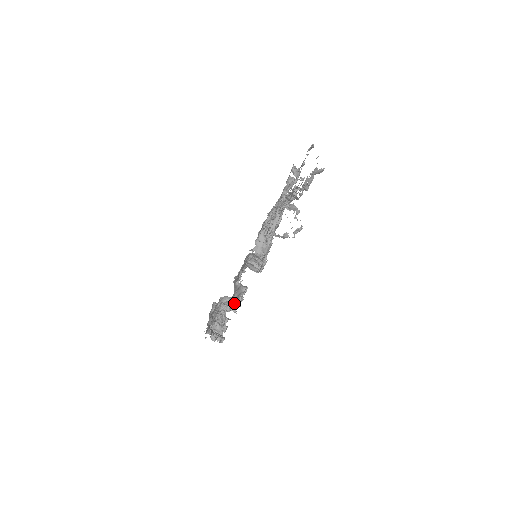
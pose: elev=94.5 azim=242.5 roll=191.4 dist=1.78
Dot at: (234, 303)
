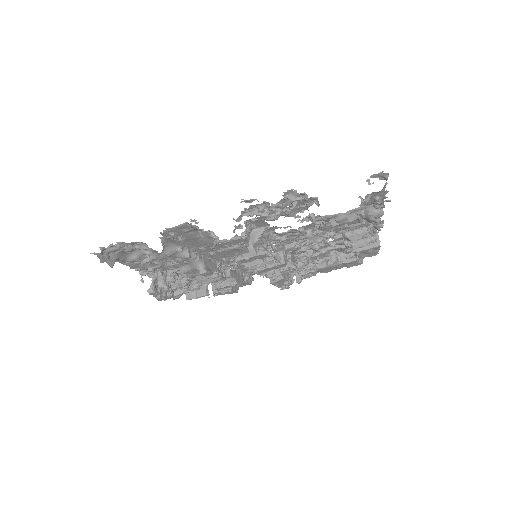
Dot at: (185, 273)
